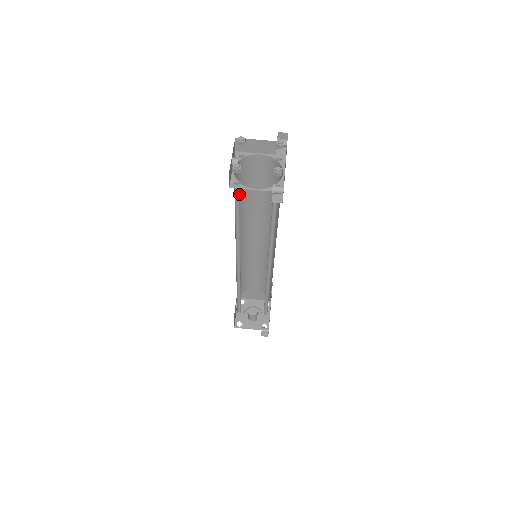
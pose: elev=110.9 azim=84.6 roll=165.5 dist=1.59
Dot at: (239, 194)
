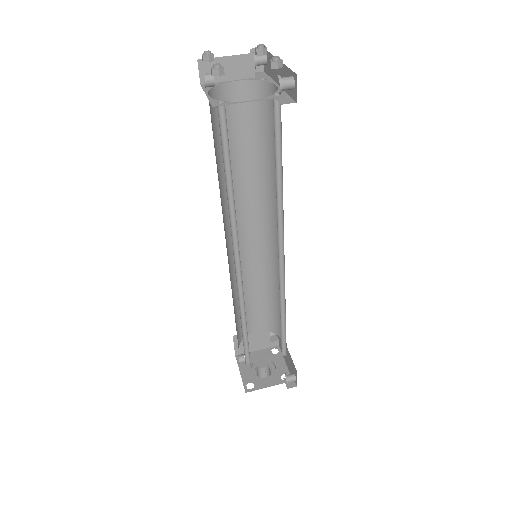
Dot at: (225, 126)
